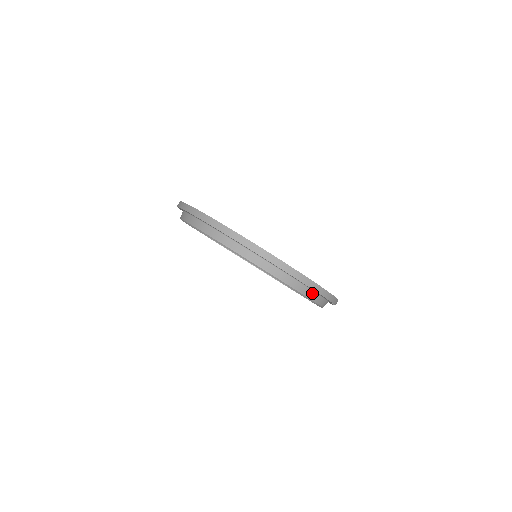
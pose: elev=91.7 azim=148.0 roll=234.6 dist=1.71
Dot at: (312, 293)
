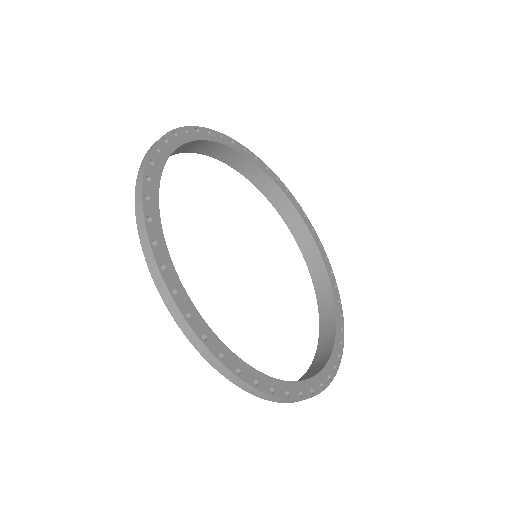
Dot at: (326, 306)
